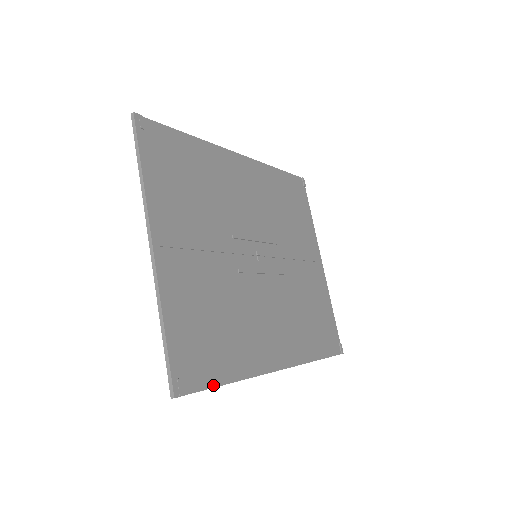
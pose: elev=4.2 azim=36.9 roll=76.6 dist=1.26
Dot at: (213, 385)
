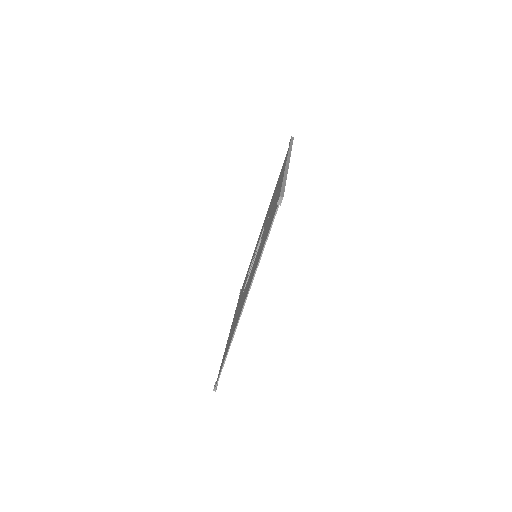
Dot at: occluded
